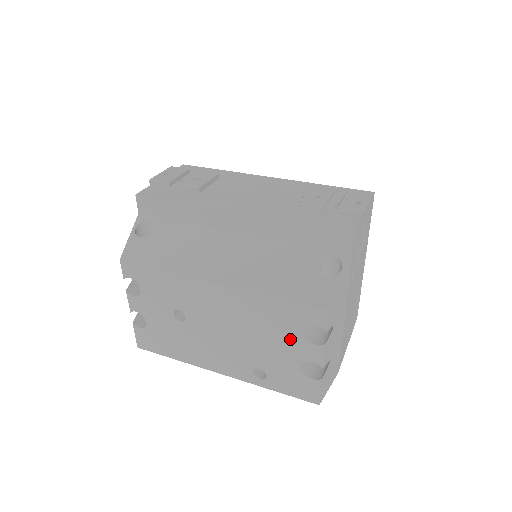
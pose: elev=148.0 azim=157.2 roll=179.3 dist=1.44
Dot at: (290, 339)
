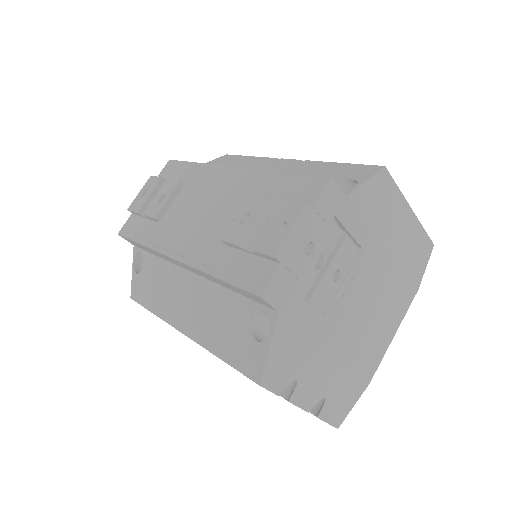
Dot at: occluded
